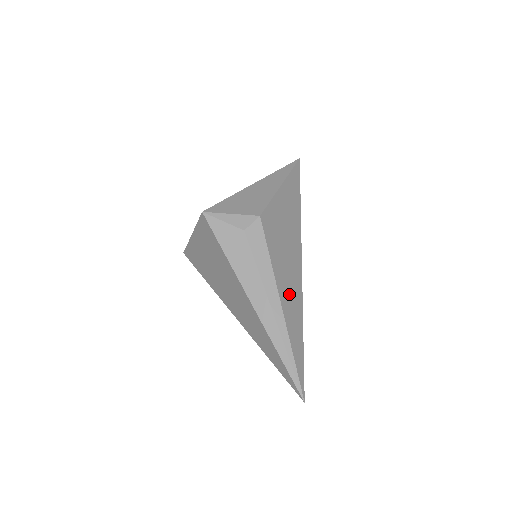
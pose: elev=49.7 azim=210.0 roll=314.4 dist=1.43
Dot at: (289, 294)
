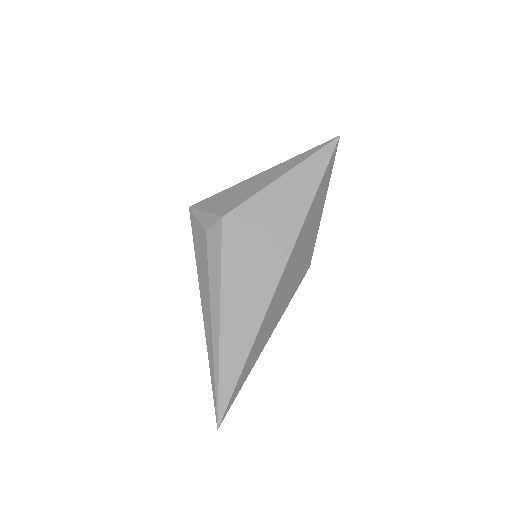
Dot at: (240, 309)
